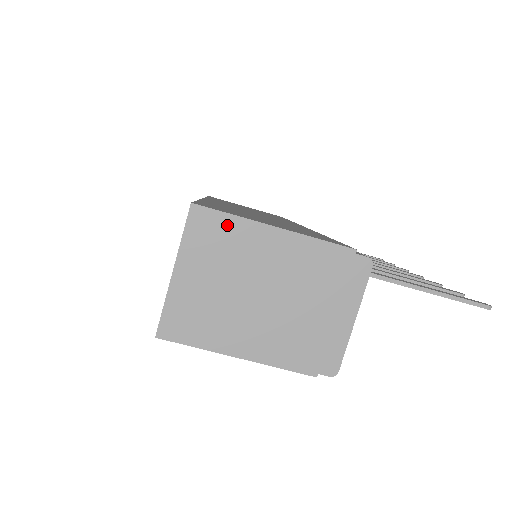
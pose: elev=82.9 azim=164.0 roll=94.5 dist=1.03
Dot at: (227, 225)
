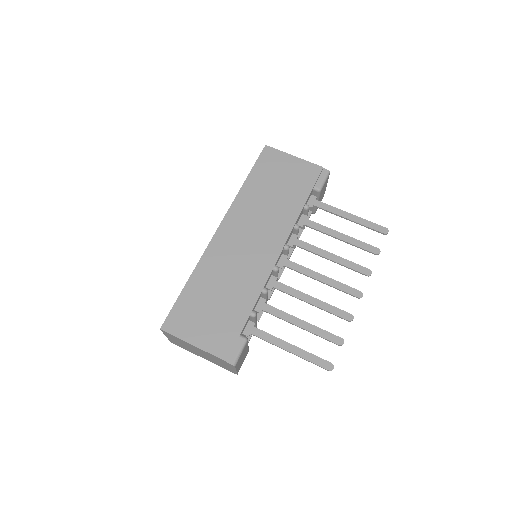
Dot at: (175, 337)
